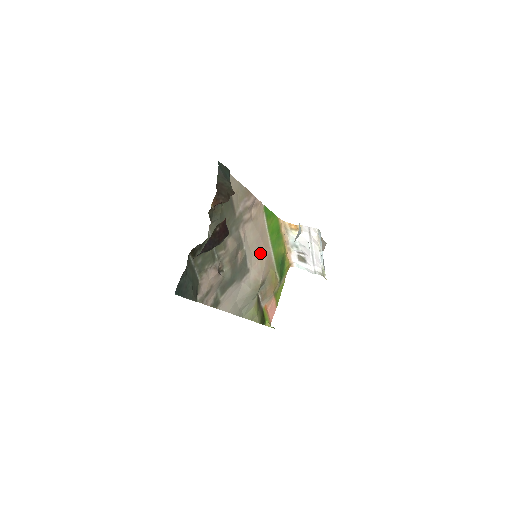
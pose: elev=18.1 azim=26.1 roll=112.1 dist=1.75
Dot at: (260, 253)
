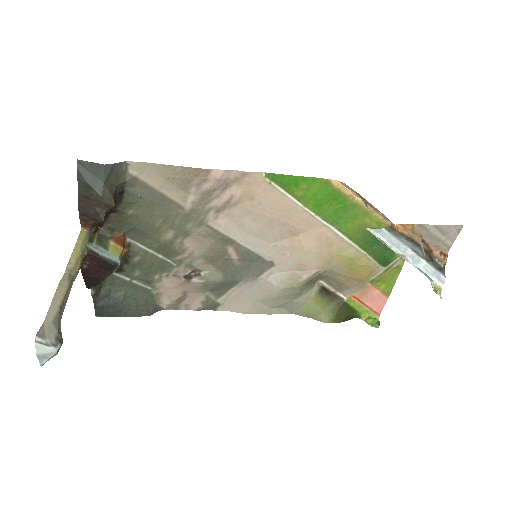
Dot at: (294, 238)
